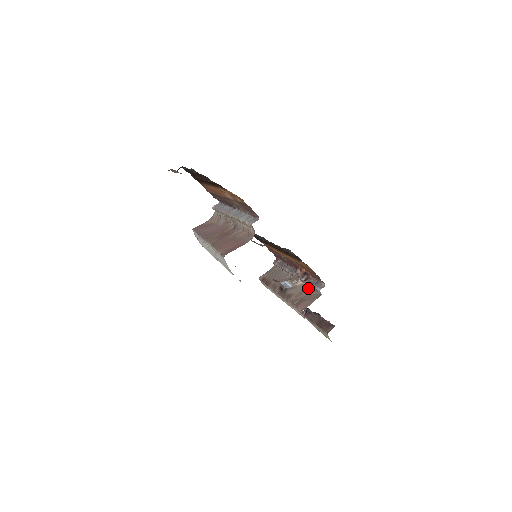
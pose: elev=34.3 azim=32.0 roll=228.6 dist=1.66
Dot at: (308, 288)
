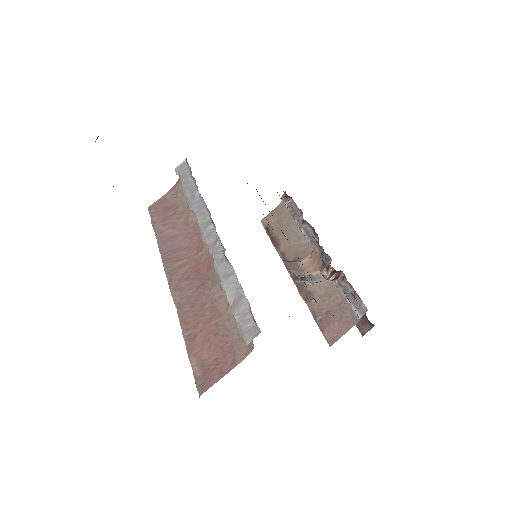
Dot at: (338, 289)
